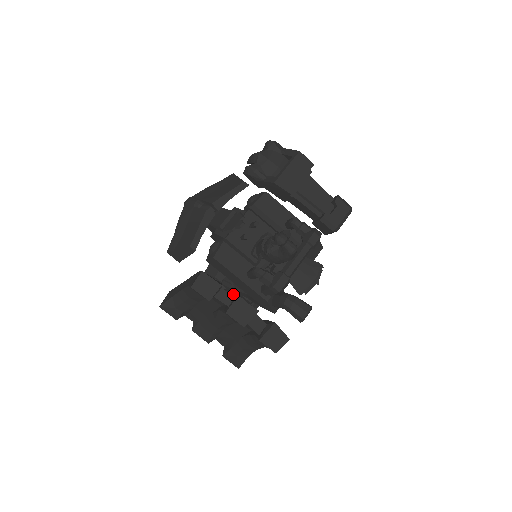
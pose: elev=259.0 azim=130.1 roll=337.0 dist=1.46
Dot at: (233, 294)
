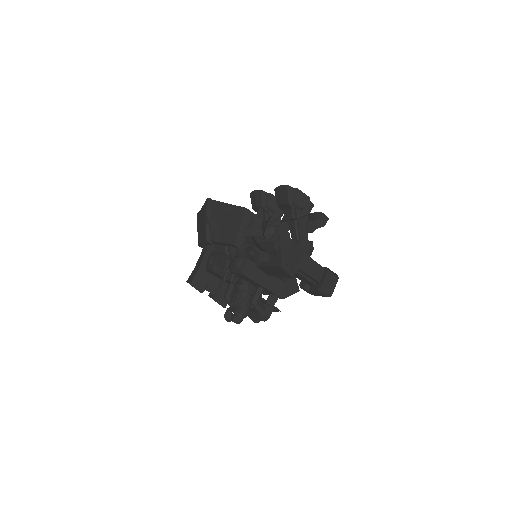
Dot at: occluded
